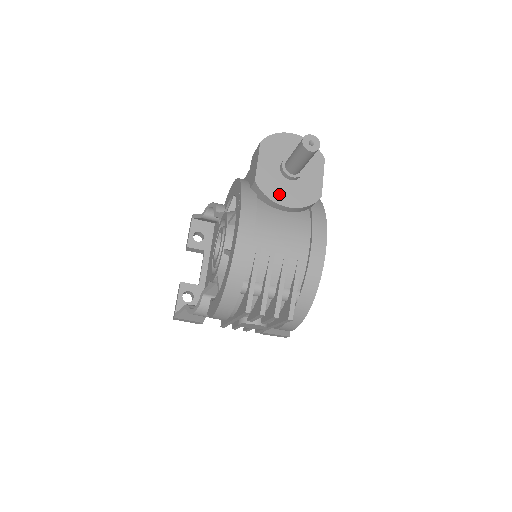
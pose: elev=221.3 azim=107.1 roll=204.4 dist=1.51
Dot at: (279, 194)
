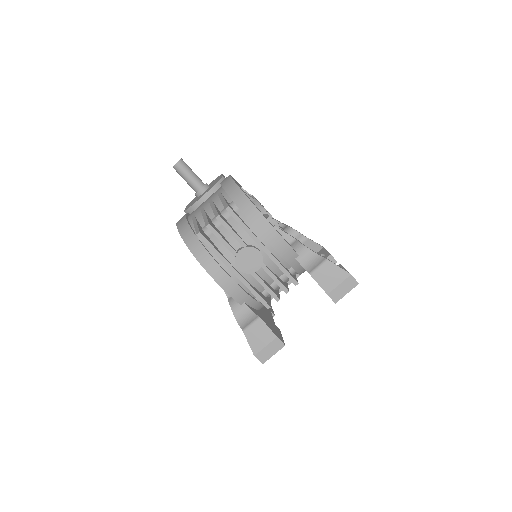
Dot at: occluded
